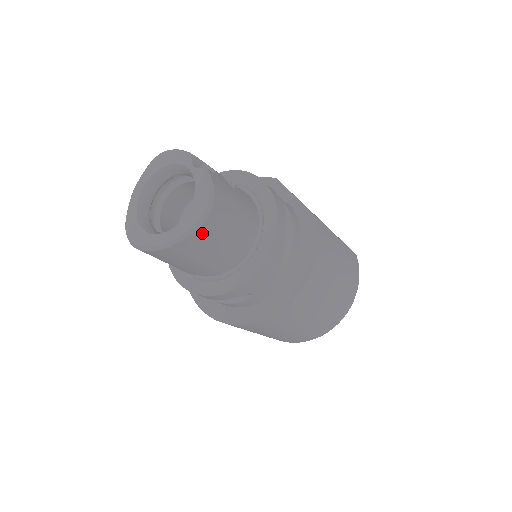
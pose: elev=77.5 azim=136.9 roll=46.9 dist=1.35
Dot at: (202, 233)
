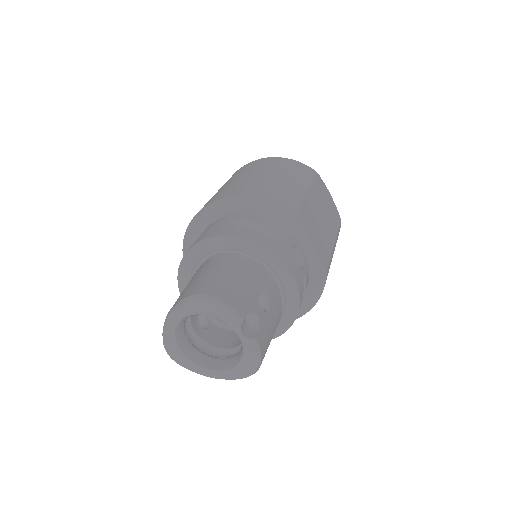
Dot at: occluded
